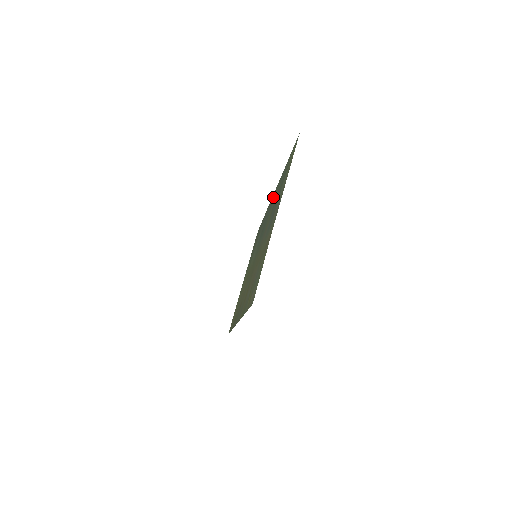
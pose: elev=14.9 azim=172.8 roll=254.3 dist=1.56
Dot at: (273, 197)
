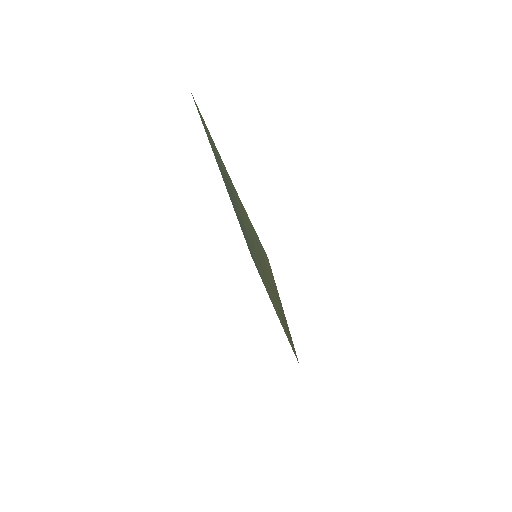
Dot at: occluded
